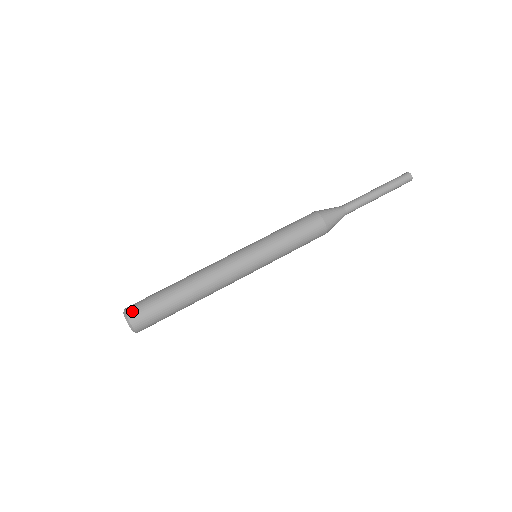
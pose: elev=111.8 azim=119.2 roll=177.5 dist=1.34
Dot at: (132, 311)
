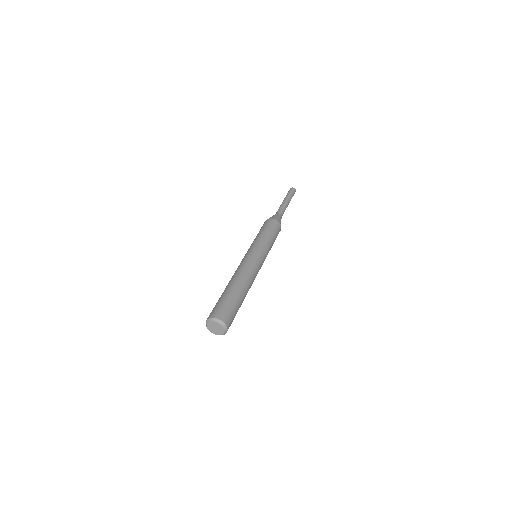
Dot at: (212, 314)
